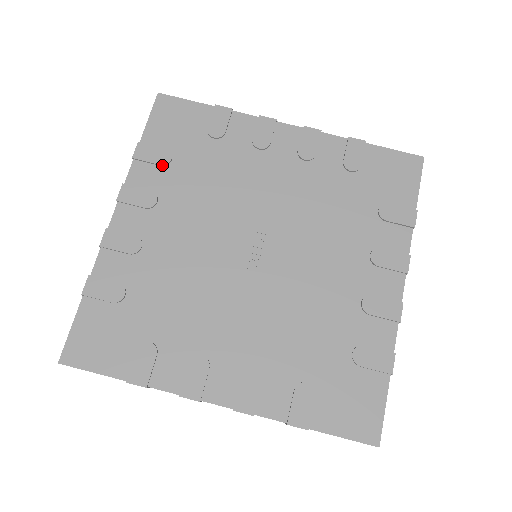
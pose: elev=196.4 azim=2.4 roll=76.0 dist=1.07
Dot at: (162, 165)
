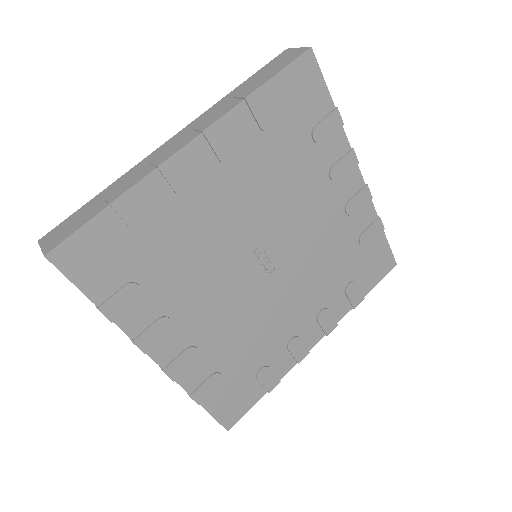
Dot at: (139, 298)
